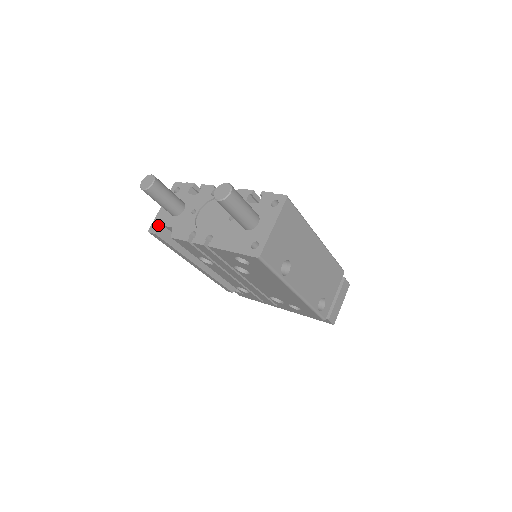
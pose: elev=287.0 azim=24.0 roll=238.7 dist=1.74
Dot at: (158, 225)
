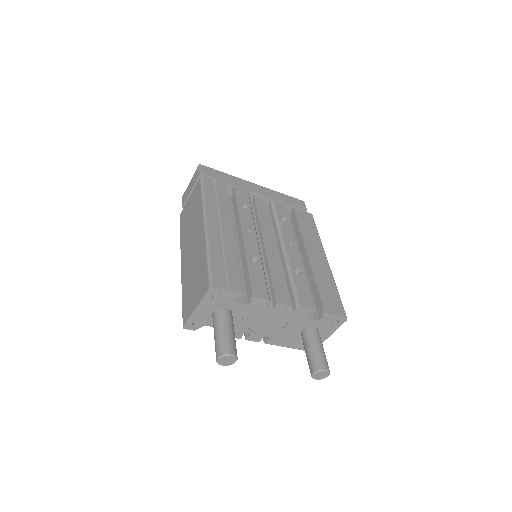
Dot at: (192, 319)
